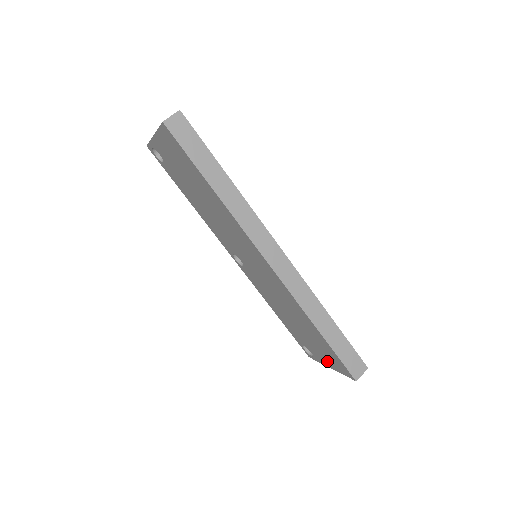
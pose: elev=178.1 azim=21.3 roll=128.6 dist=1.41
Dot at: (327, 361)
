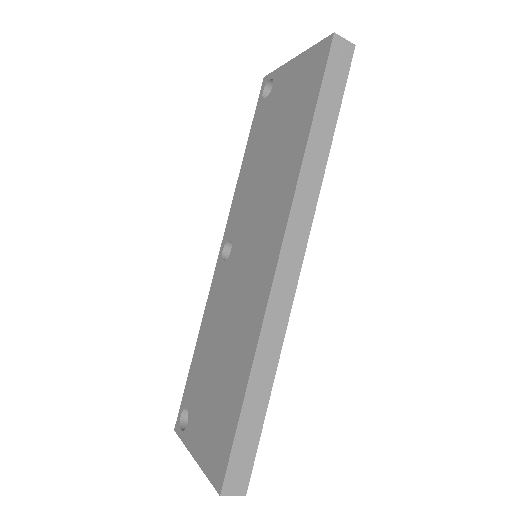
Dot at: (202, 444)
